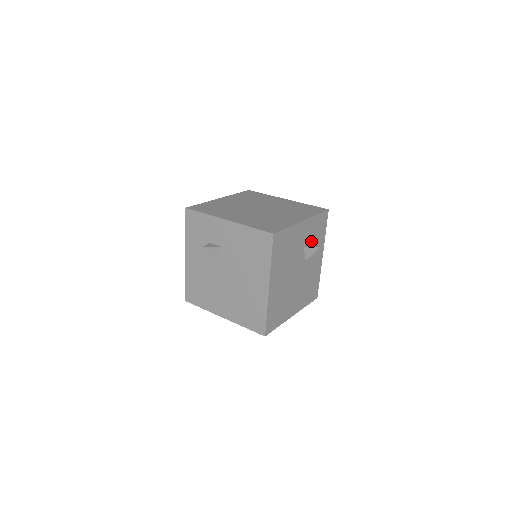
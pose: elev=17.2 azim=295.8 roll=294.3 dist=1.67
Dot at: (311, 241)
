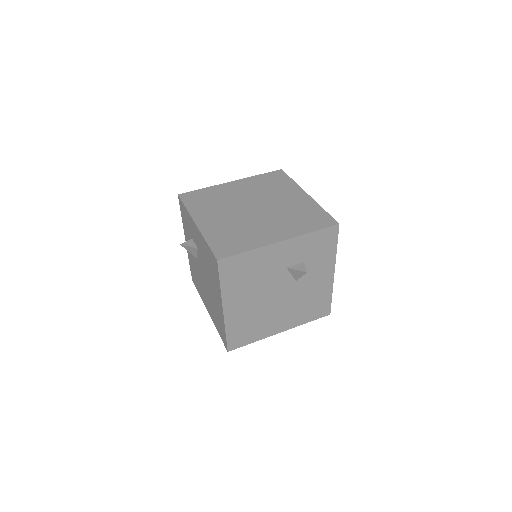
Dot at: (304, 260)
